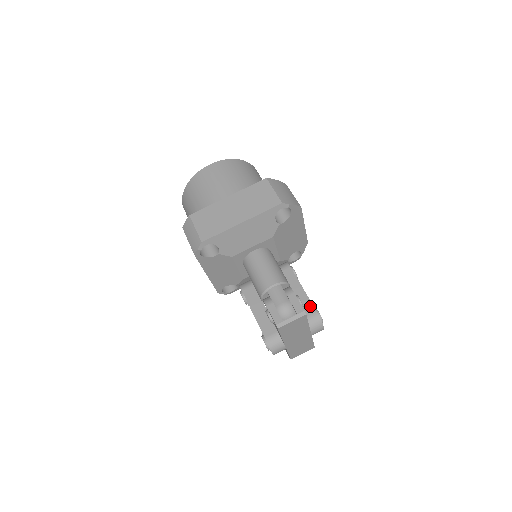
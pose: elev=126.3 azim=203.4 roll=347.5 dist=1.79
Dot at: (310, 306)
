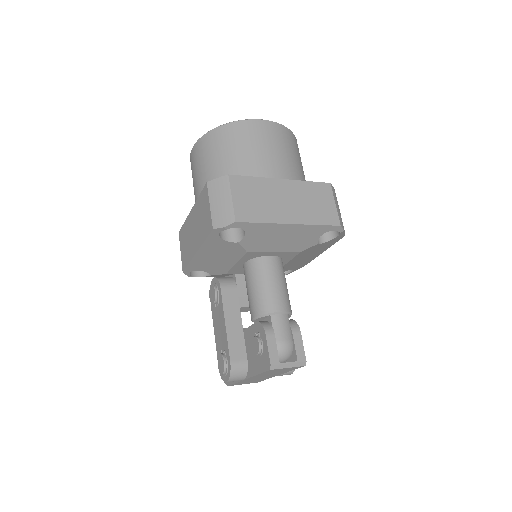
Dot at: occluded
